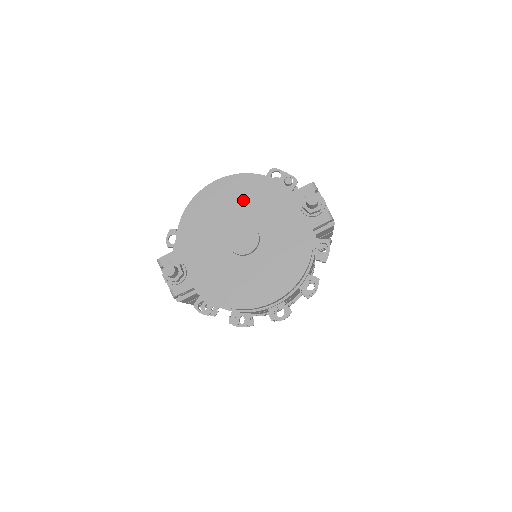
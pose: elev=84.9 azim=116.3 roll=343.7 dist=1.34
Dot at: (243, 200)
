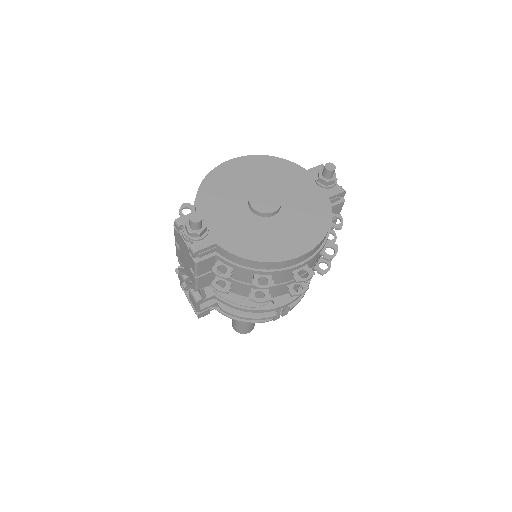
Dot at: (261, 174)
